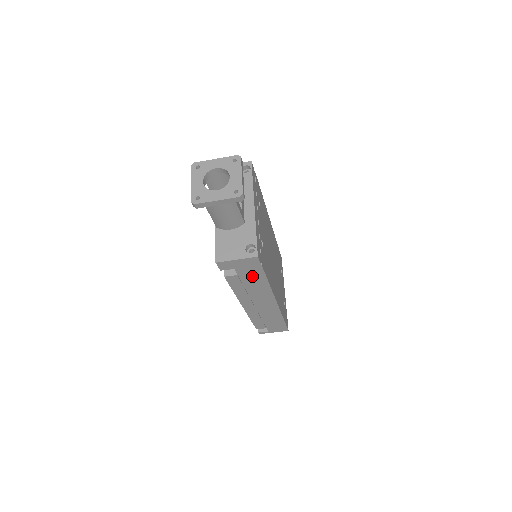
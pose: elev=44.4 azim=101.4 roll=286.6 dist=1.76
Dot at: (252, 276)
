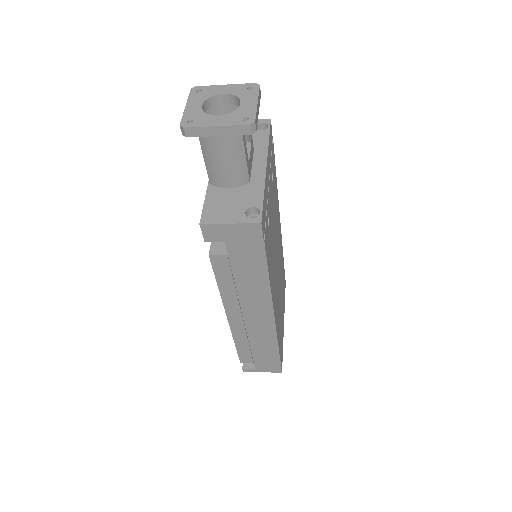
Dot at: (248, 261)
